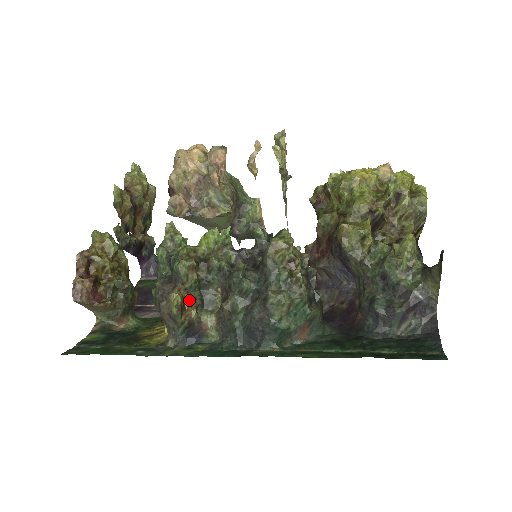
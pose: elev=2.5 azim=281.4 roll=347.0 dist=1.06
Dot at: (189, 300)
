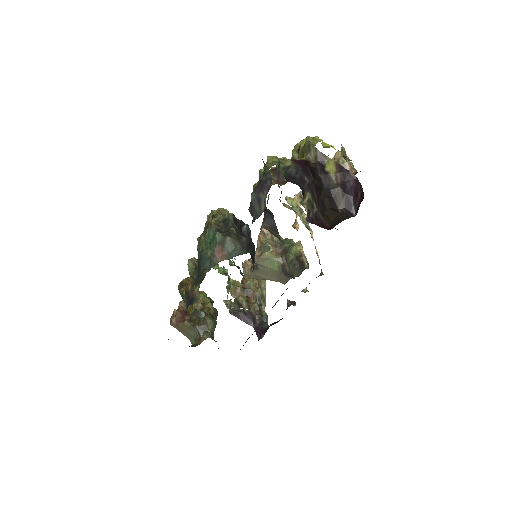
Dot at: (191, 282)
